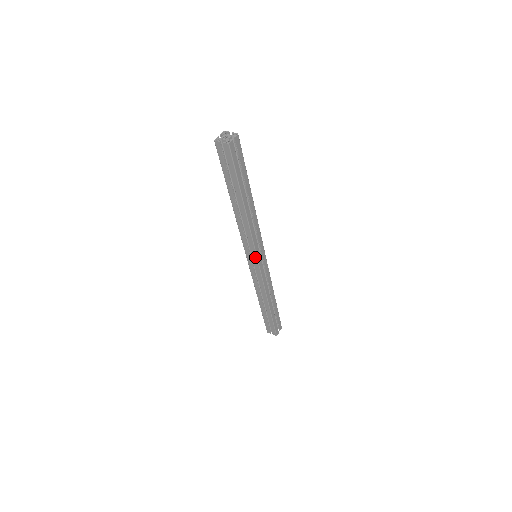
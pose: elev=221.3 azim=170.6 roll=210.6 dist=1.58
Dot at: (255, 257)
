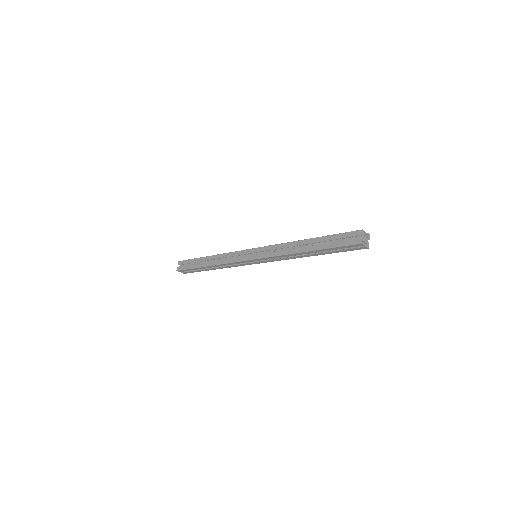
Dot at: (263, 262)
